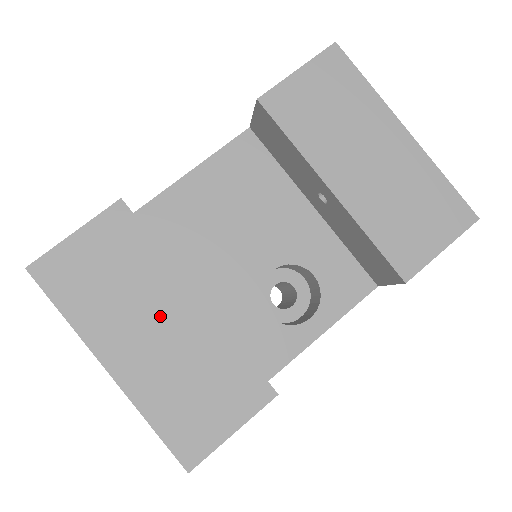
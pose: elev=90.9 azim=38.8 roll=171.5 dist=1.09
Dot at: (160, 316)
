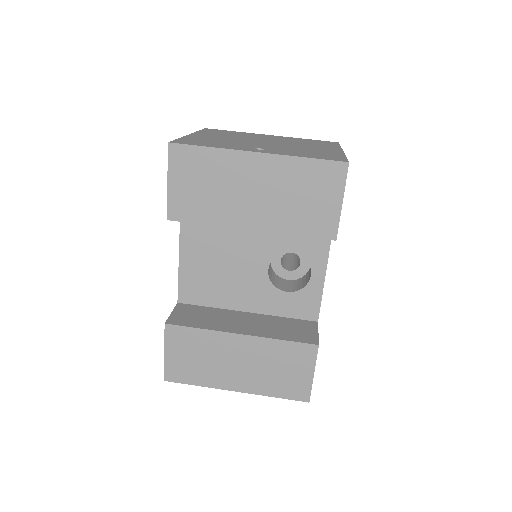
Dot at: (233, 356)
